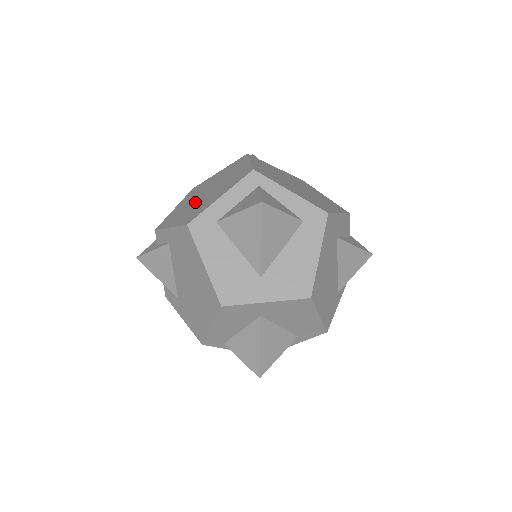
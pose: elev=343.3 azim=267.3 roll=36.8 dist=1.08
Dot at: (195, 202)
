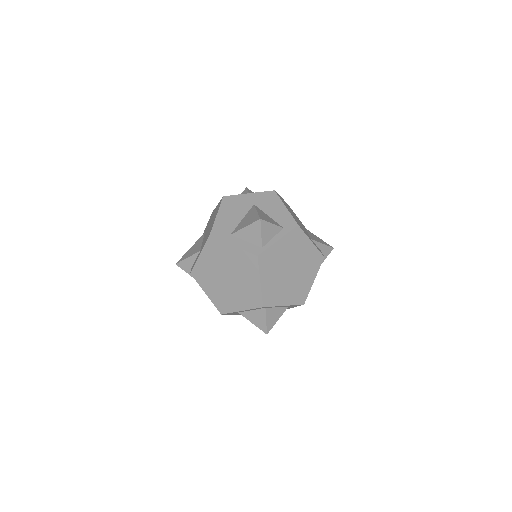
Dot at: (220, 282)
